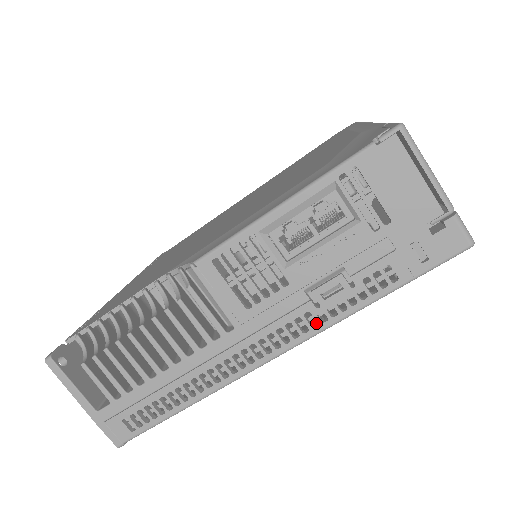
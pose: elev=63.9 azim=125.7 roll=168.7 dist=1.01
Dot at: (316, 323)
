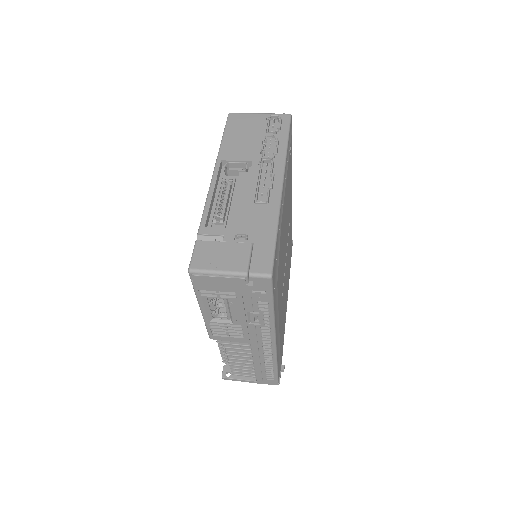
Dot at: occluded
